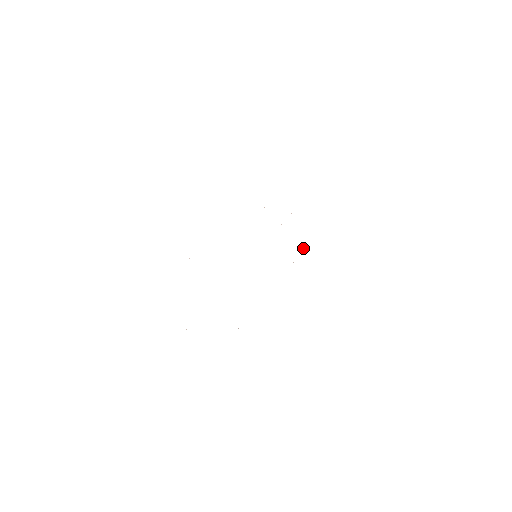
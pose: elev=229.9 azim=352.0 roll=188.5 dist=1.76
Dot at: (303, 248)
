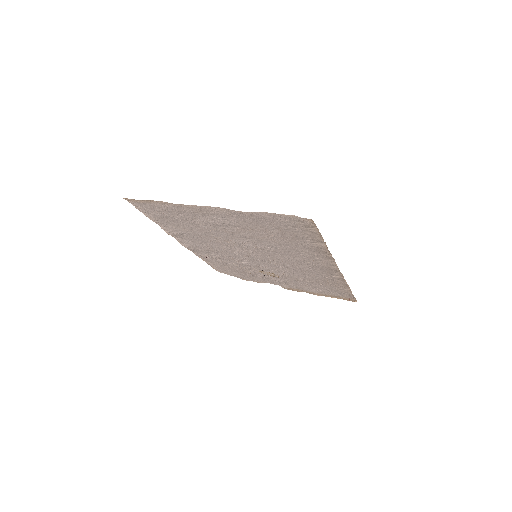
Dot at: (306, 262)
